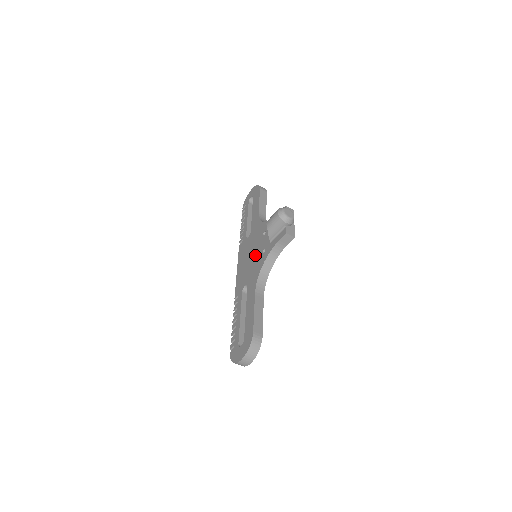
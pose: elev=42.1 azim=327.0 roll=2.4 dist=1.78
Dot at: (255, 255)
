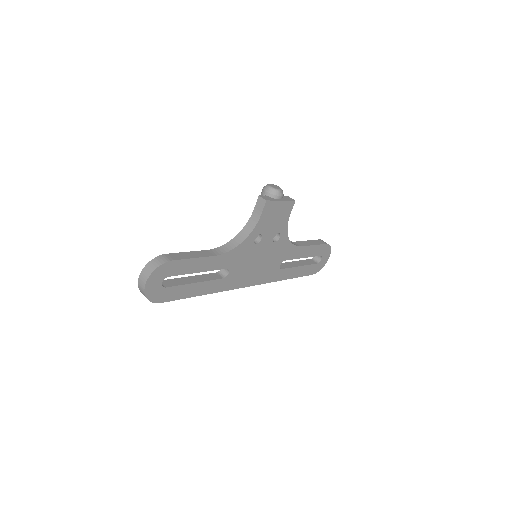
Dot at: occluded
